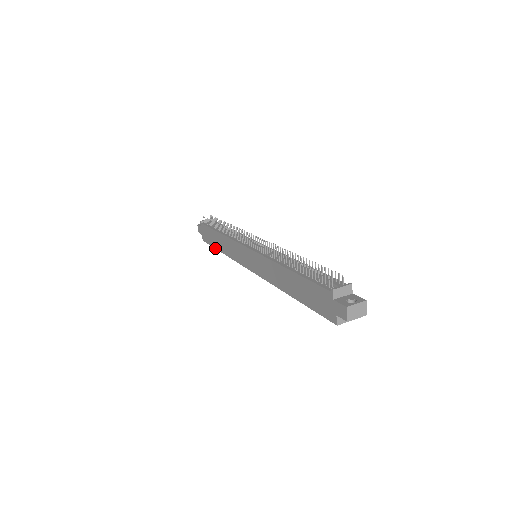
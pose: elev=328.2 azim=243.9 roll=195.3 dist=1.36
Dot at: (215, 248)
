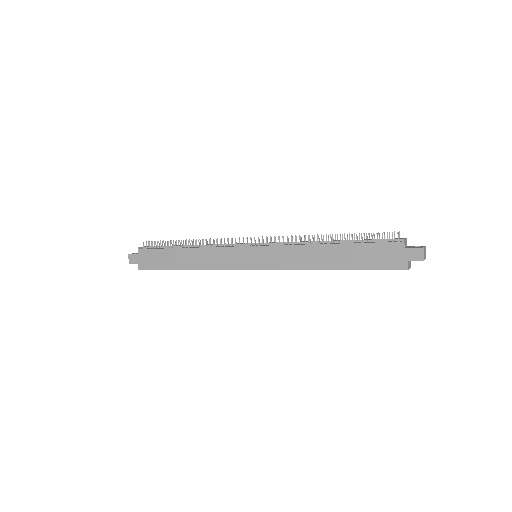
Dot at: occluded
